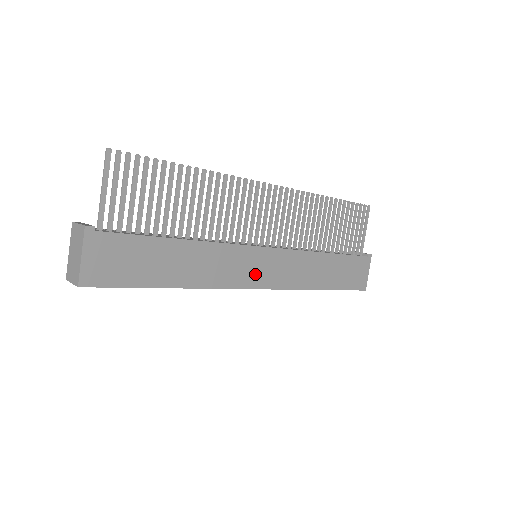
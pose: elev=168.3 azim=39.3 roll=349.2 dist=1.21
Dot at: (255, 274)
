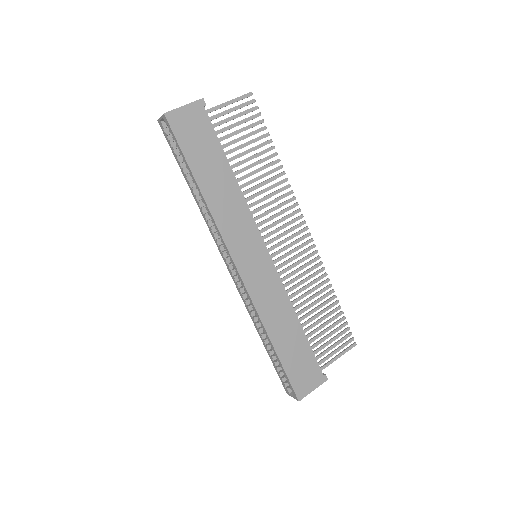
Dot at: (246, 257)
